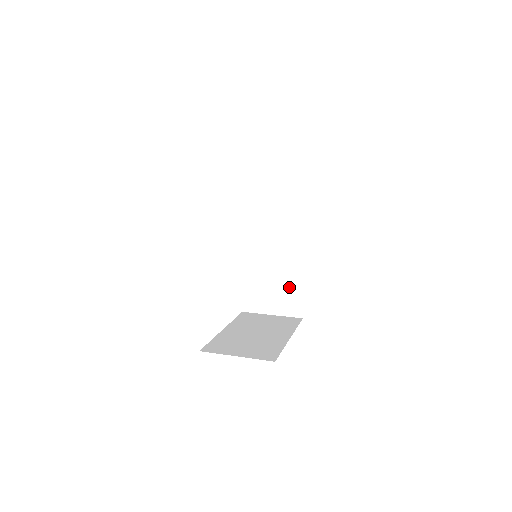
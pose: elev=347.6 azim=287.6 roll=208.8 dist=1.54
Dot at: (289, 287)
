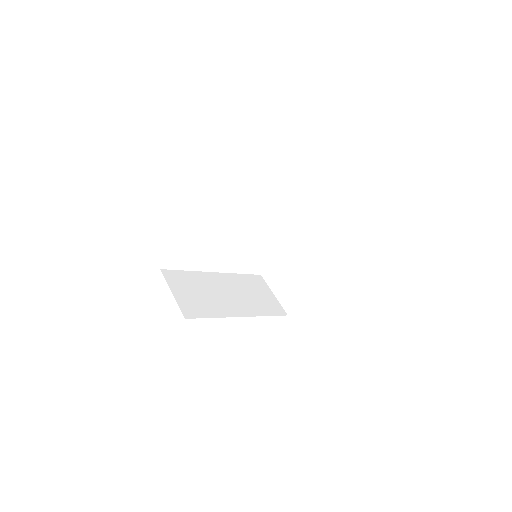
Dot at: occluded
